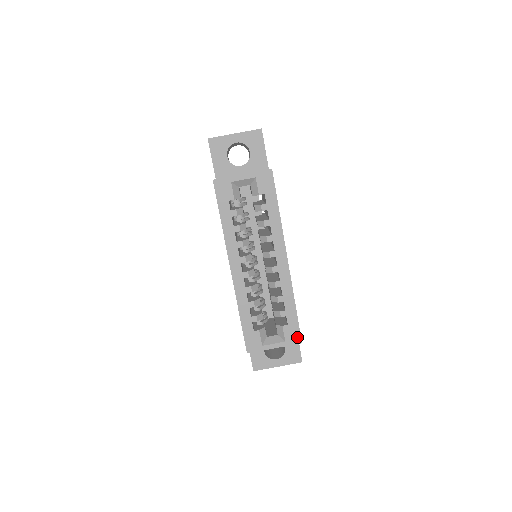
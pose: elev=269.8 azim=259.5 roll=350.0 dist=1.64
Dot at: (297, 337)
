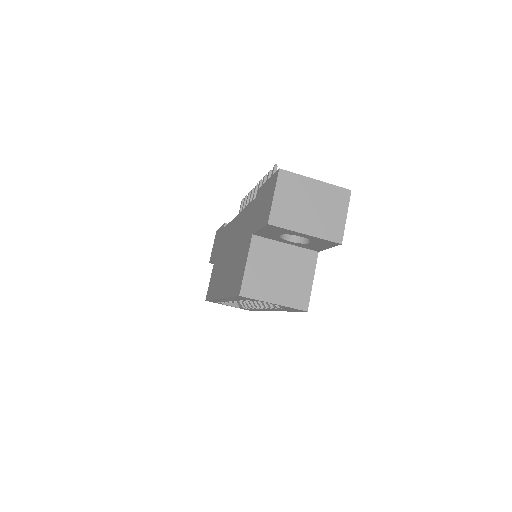
Dot at: (251, 310)
